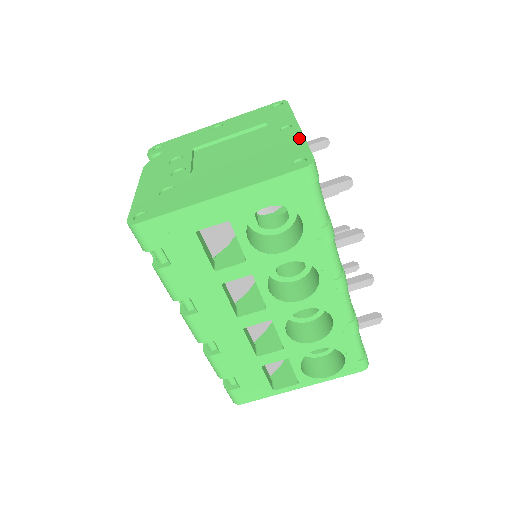
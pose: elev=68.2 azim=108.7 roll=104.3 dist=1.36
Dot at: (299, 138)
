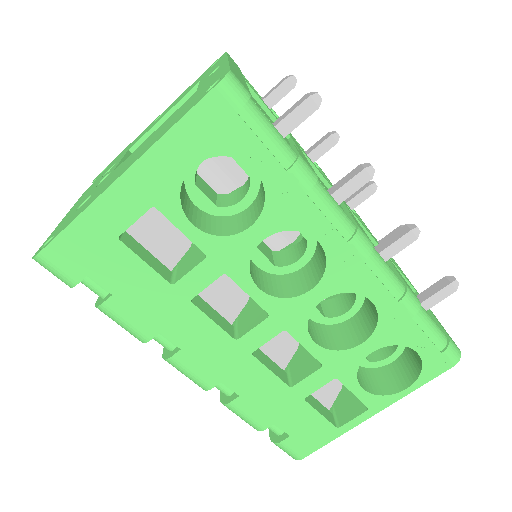
Dot at: (222, 67)
